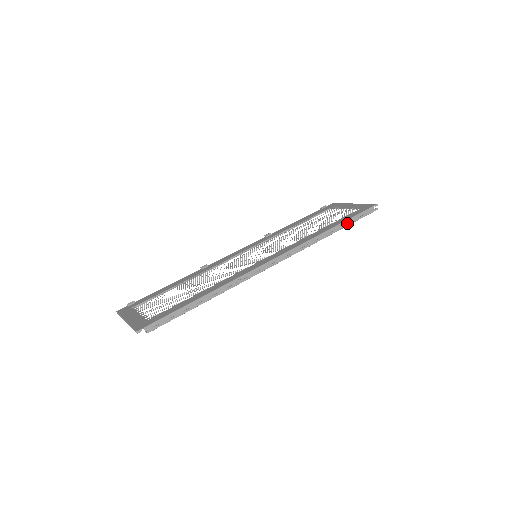
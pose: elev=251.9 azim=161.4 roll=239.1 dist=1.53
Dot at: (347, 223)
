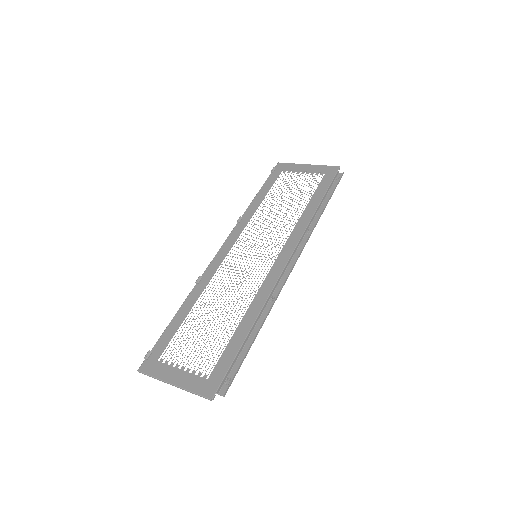
Dot at: (329, 198)
